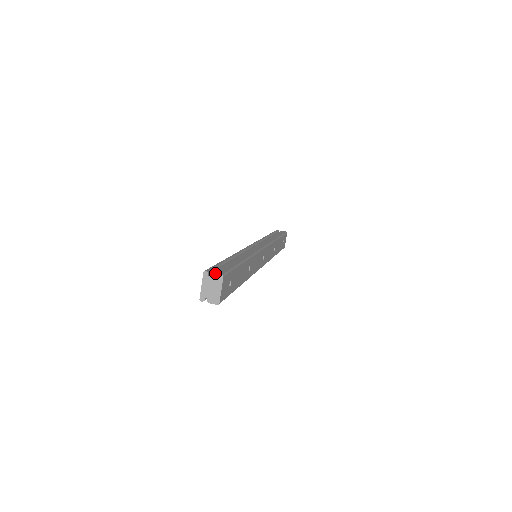
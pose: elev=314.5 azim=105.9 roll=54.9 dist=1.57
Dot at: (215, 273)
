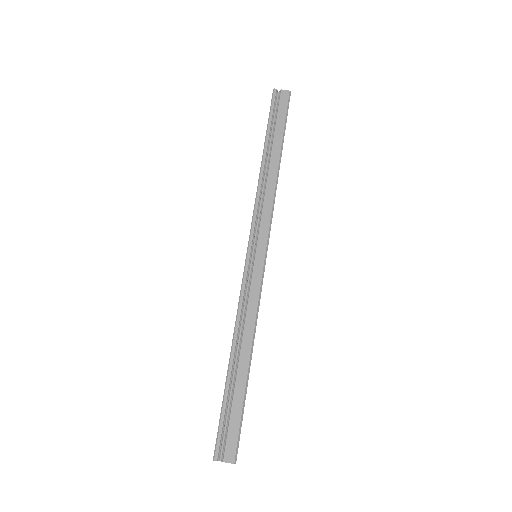
Dot at: occluded
